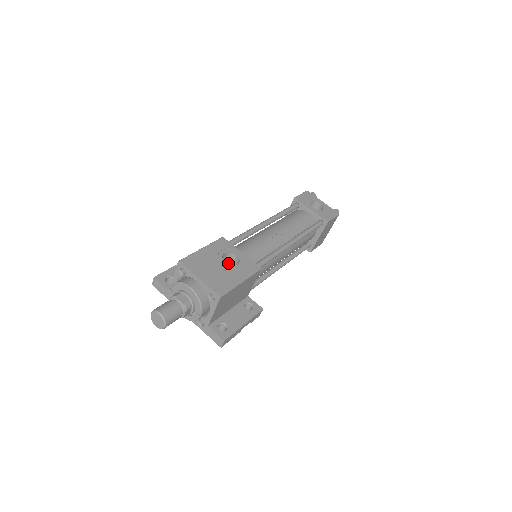
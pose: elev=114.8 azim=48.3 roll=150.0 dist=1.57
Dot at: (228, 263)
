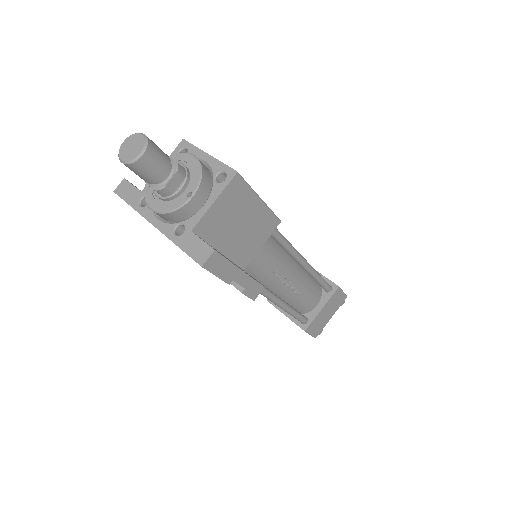
Dot at: occluded
